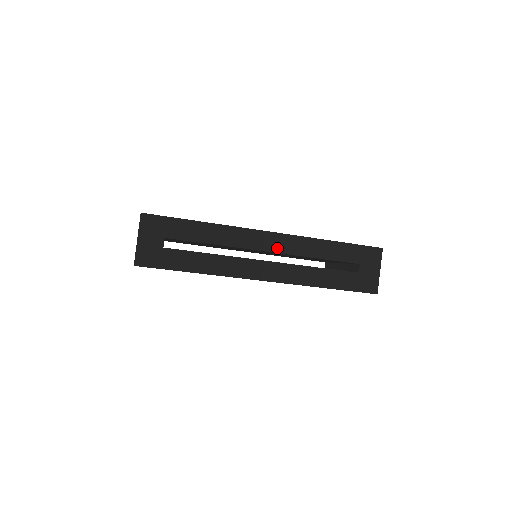
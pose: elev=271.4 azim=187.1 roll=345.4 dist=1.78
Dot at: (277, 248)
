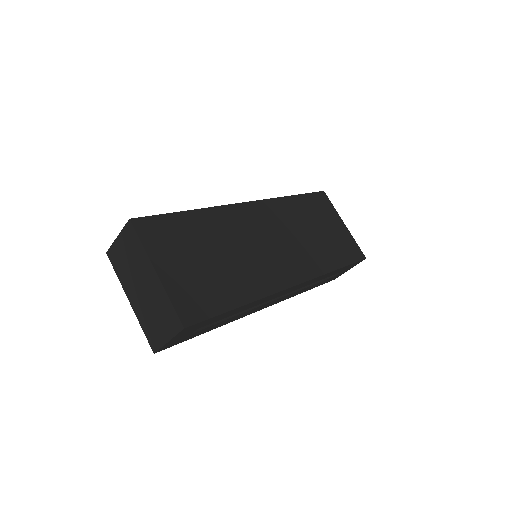
Dot at: (292, 290)
